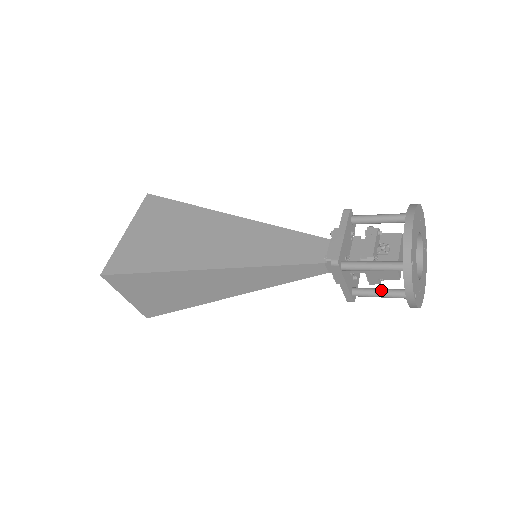
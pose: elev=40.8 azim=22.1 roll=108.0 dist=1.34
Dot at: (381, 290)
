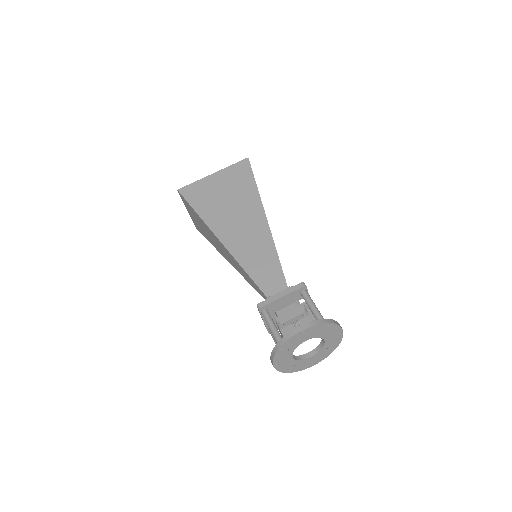
Dot at: occluded
